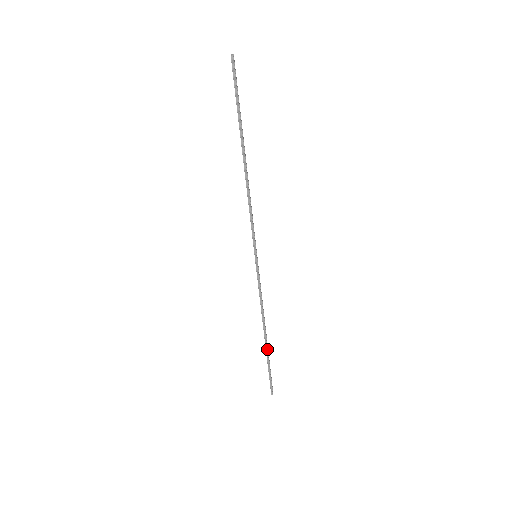
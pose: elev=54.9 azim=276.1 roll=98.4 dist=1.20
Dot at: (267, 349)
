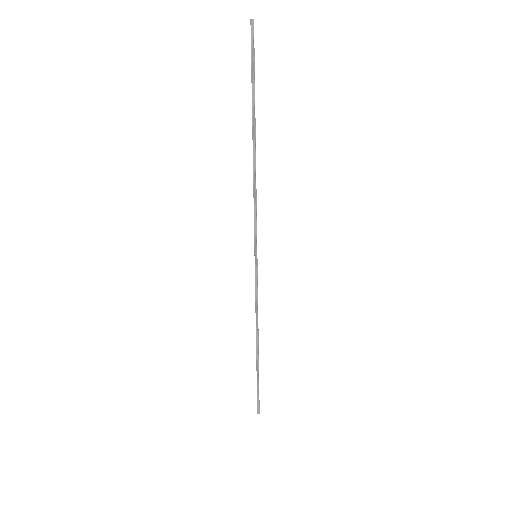
Dot at: (258, 362)
